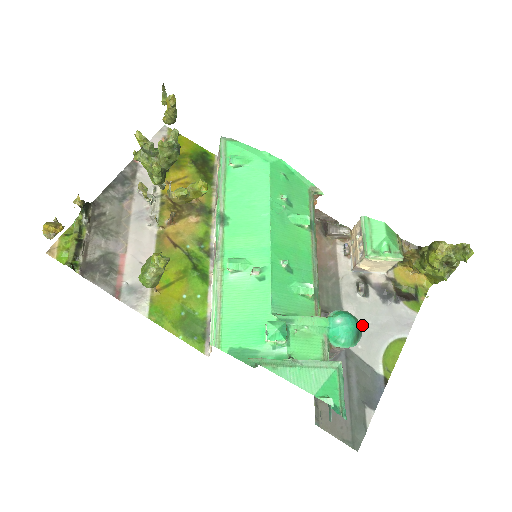
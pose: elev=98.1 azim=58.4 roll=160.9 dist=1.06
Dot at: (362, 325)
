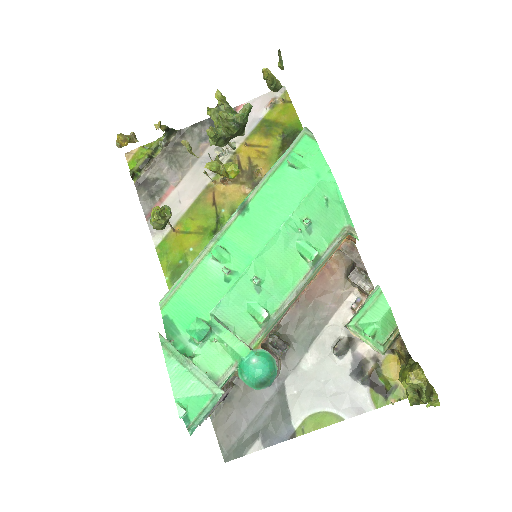
Dot at: (313, 377)
